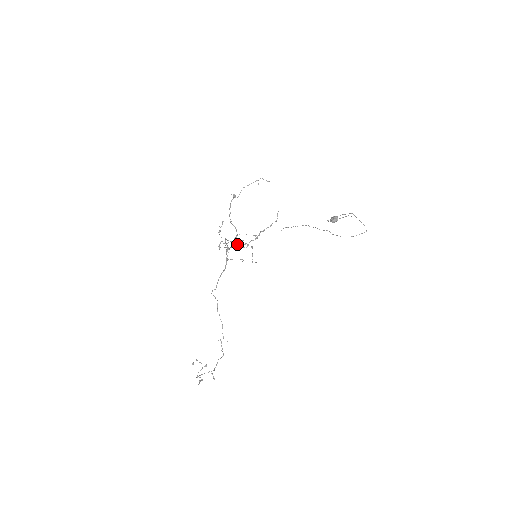
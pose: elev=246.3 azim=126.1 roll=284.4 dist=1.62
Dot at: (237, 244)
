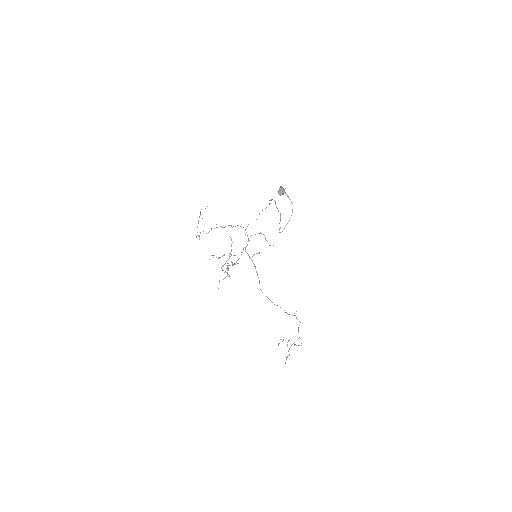
Dot at: occluded
